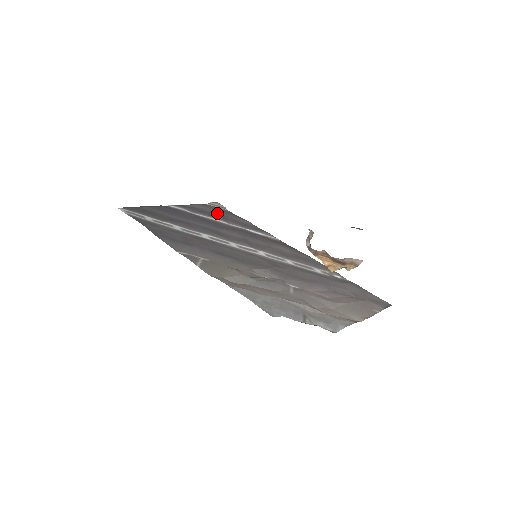
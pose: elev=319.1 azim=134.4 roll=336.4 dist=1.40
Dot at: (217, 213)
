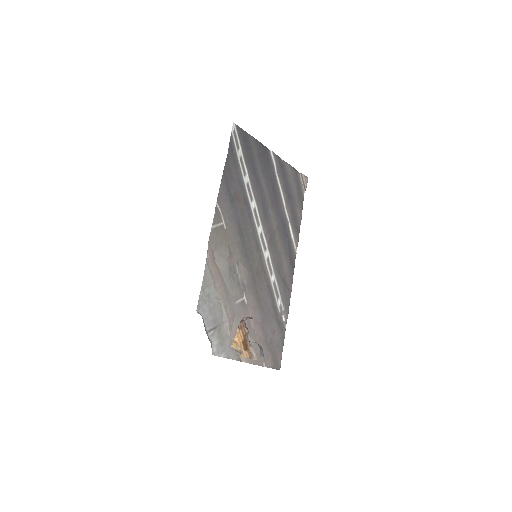
Dot at: (292, 189)
